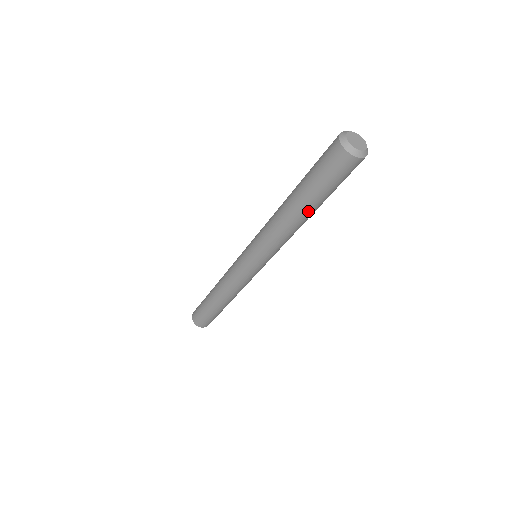
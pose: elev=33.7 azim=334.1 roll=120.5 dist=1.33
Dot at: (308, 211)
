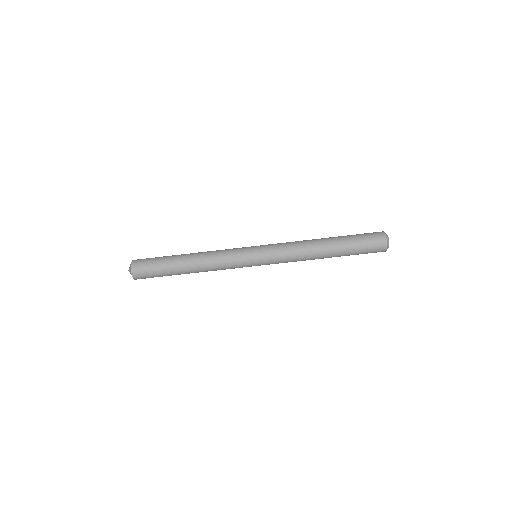
Dot at: (332, 246)
